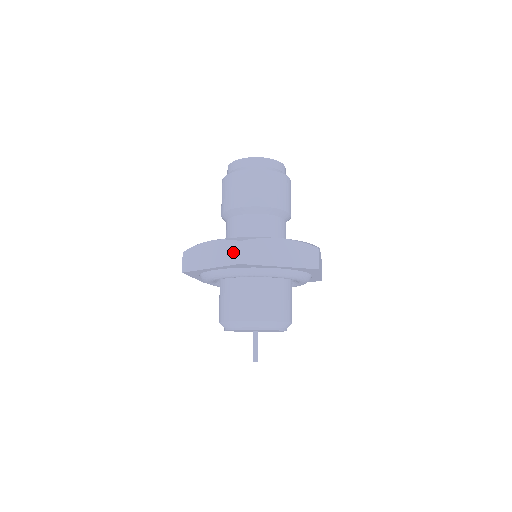
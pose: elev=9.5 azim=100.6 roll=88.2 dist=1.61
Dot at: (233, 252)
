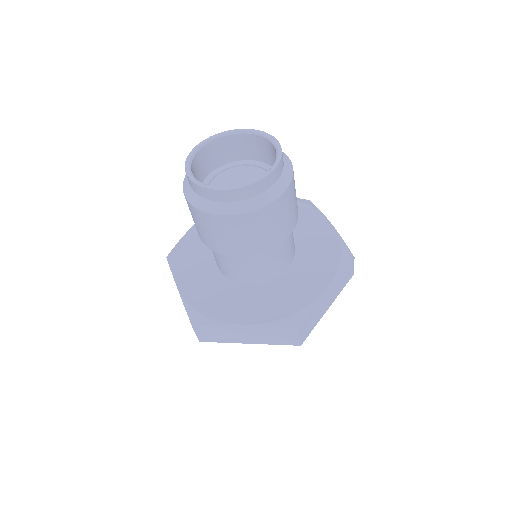
Dot at: occluded
